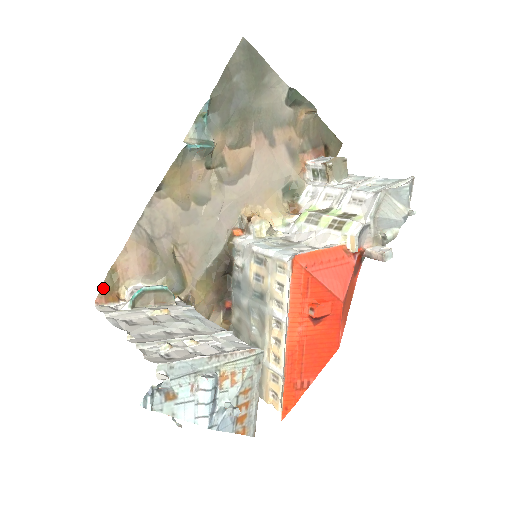
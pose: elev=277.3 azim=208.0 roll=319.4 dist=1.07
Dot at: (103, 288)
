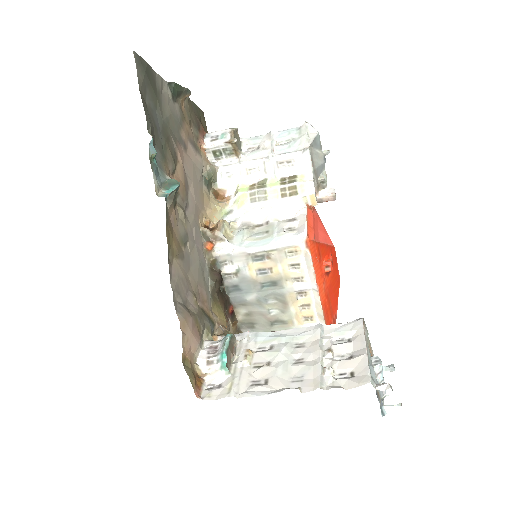
Dot at: (191, 381)
